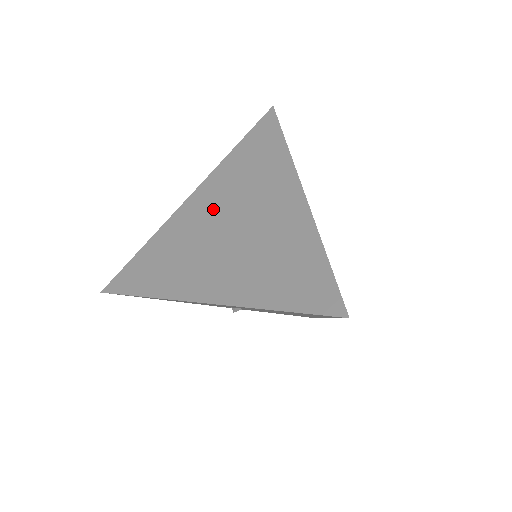
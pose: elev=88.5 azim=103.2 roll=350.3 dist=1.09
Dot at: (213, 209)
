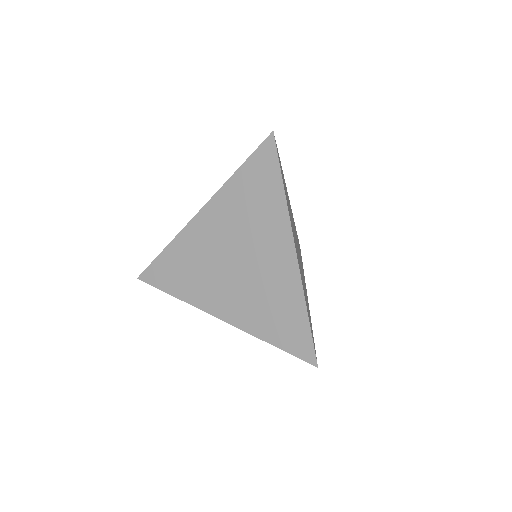
Dot at: (221, 236)
